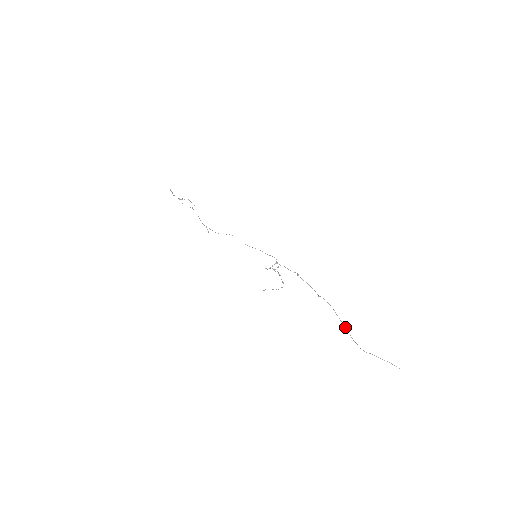
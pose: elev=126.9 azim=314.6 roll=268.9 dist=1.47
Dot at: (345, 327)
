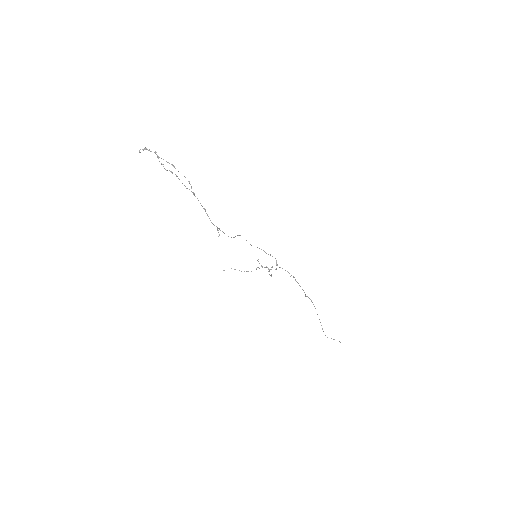
Dot at: occluded
